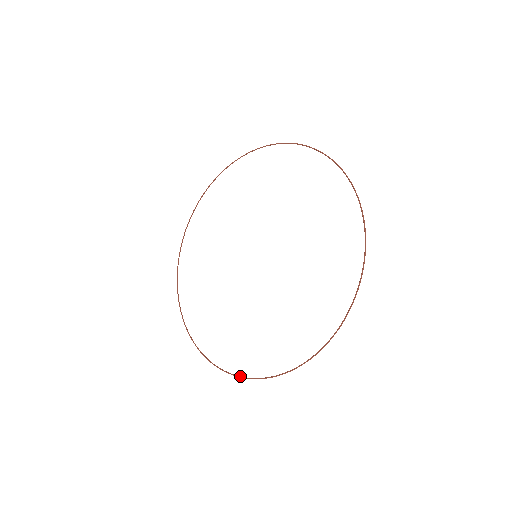
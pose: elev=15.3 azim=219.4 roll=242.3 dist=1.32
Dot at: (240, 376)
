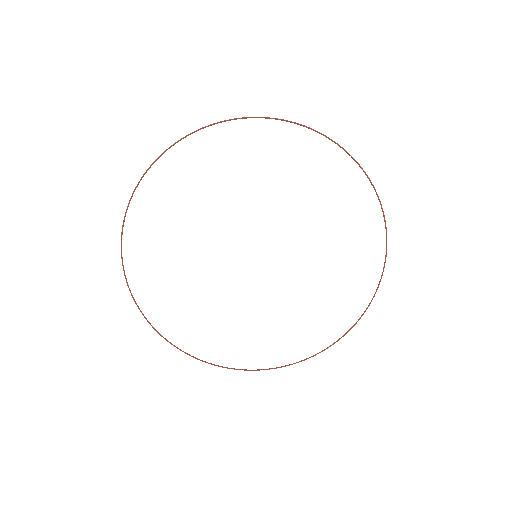
Dot at: occluded
